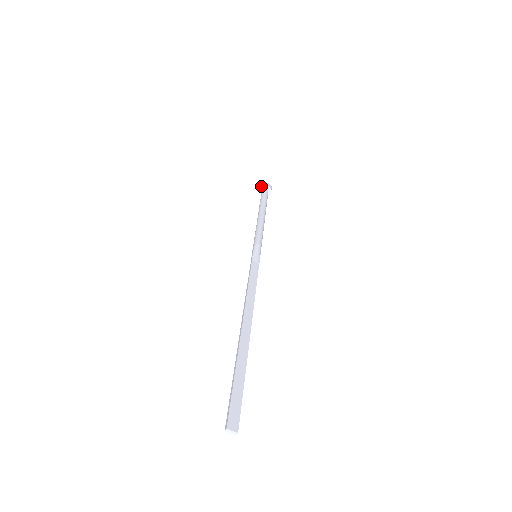
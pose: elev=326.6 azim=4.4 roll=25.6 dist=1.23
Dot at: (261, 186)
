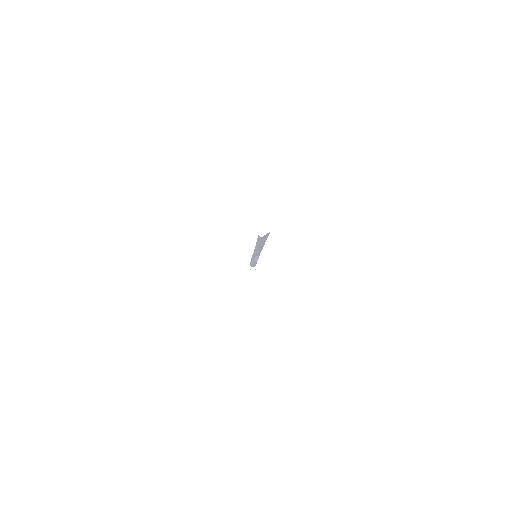
Dot at: (247, 265)
